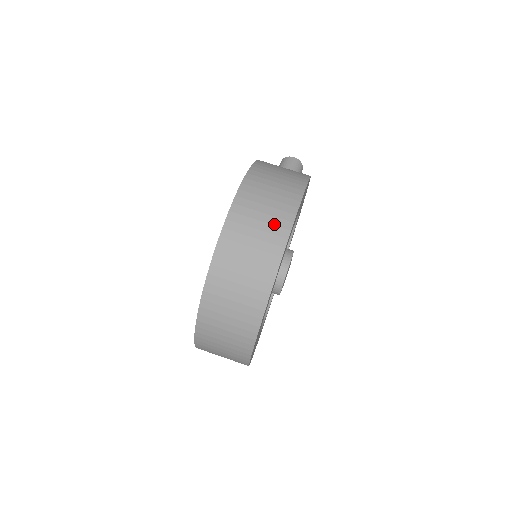
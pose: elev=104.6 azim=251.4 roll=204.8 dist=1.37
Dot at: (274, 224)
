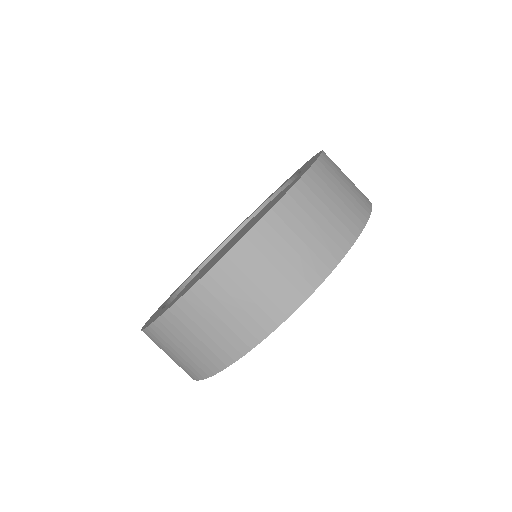
Dot at: (347, 215)
